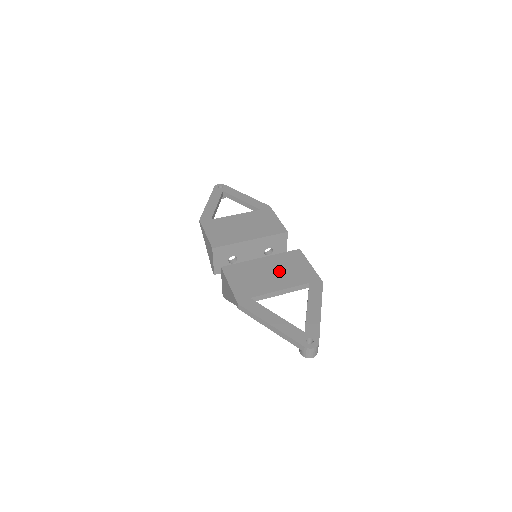
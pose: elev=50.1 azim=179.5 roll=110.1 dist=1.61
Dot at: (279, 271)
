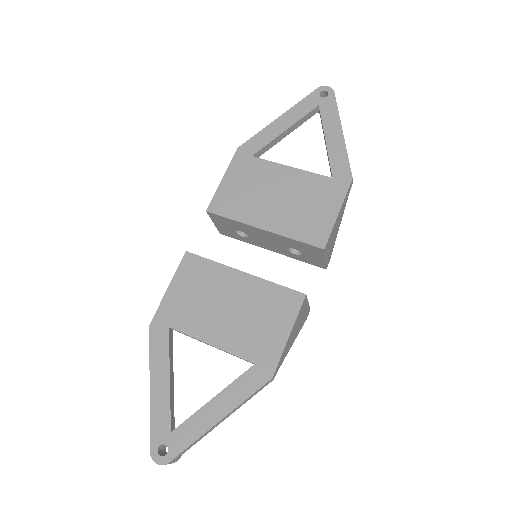
Dot at: (240, 313)
